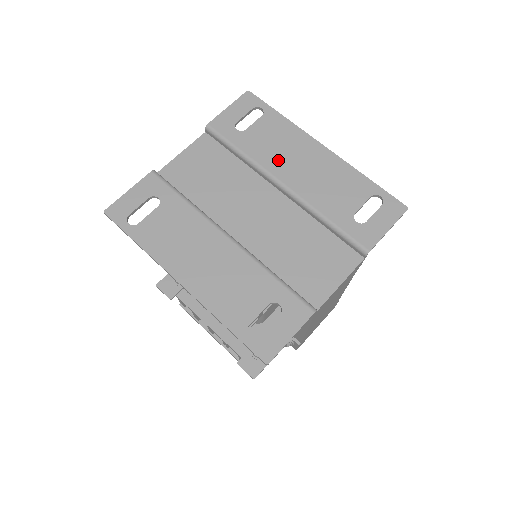
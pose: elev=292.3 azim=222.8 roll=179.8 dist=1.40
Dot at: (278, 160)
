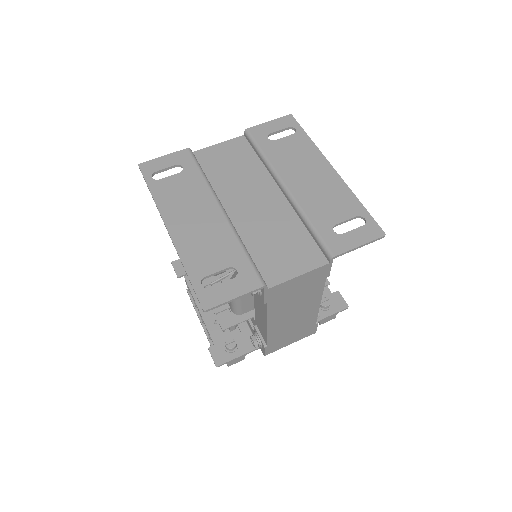
Dot at: (290, 168)
